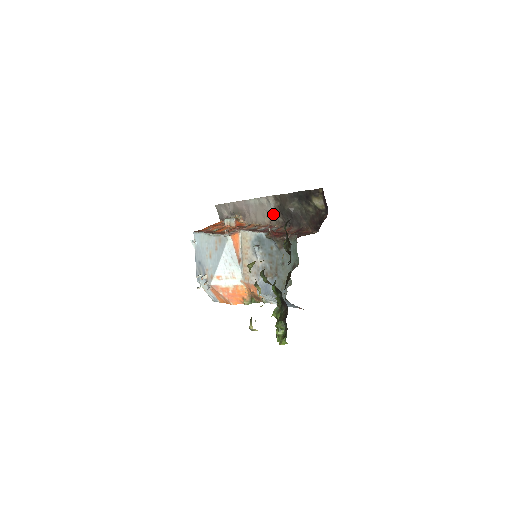
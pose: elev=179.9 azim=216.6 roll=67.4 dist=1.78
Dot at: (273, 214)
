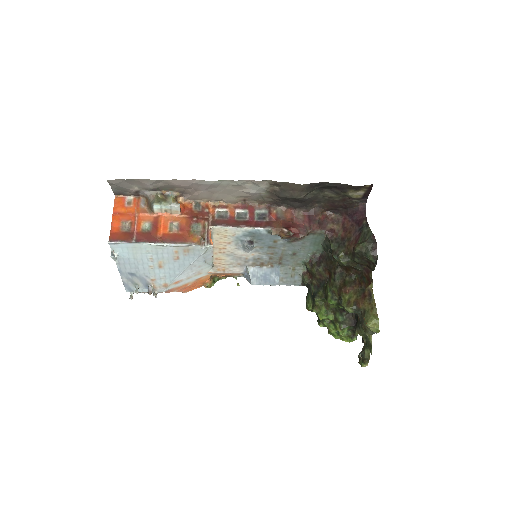
Dot at: (257, 195)
